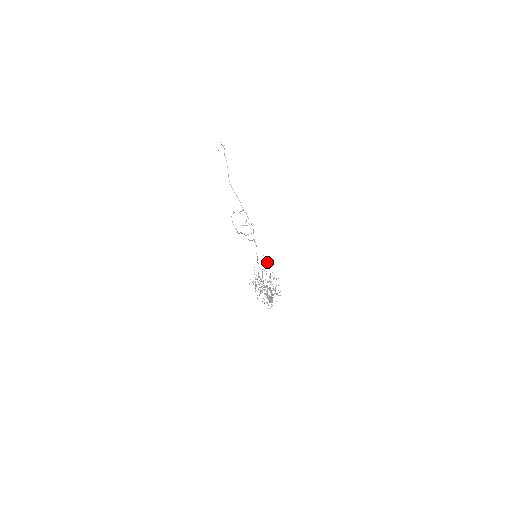
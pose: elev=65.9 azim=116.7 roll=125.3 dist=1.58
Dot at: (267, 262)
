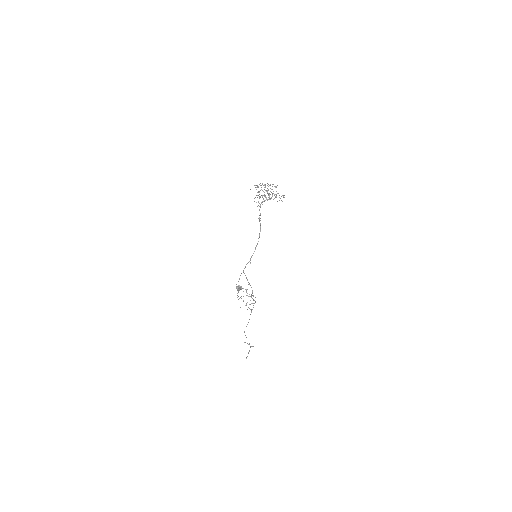
Dot at: occluded
